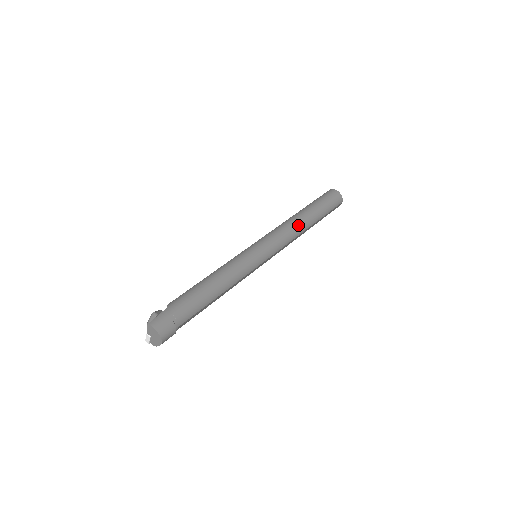
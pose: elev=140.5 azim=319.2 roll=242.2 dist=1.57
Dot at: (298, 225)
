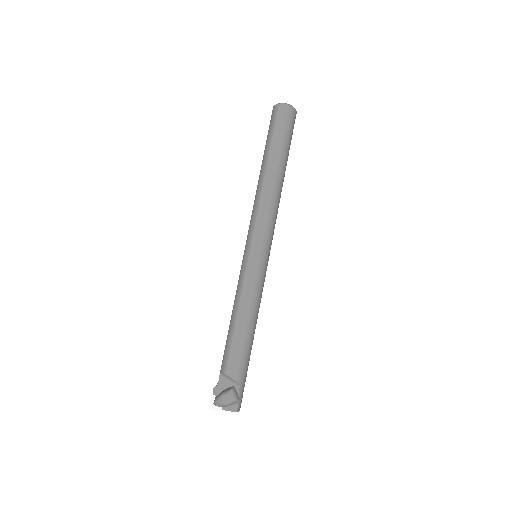
Dot at: occluded
